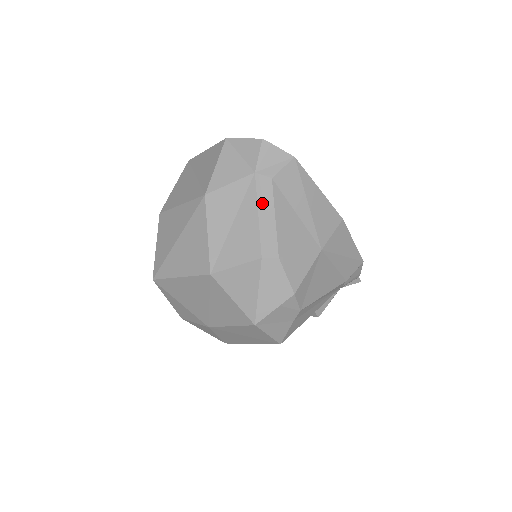
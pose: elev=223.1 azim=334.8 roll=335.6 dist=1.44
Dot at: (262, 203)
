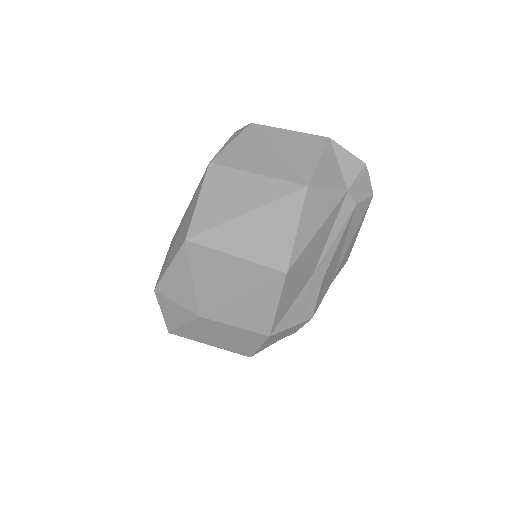
Dot at: (339, 222)
